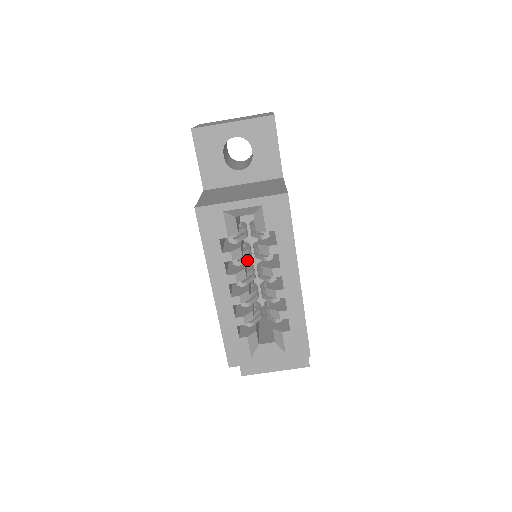
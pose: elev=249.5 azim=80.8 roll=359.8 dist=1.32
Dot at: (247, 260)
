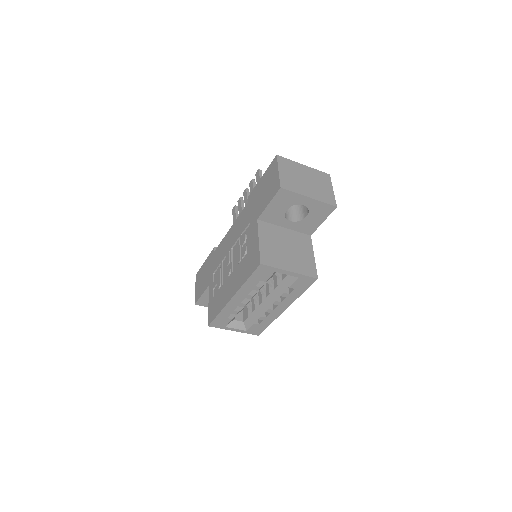
Dot at: occluded
